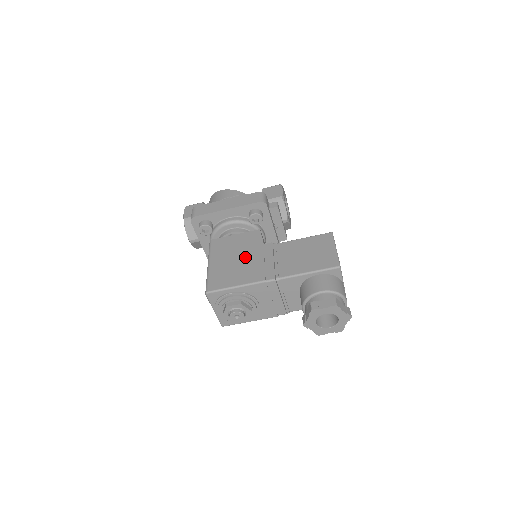
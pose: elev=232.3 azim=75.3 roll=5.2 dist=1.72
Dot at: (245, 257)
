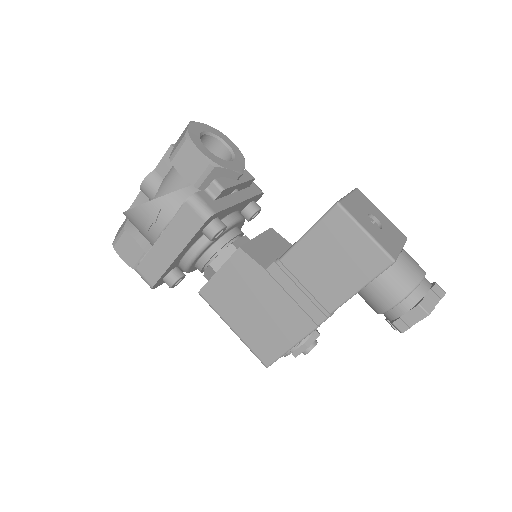
Dot at: (263, 302)
